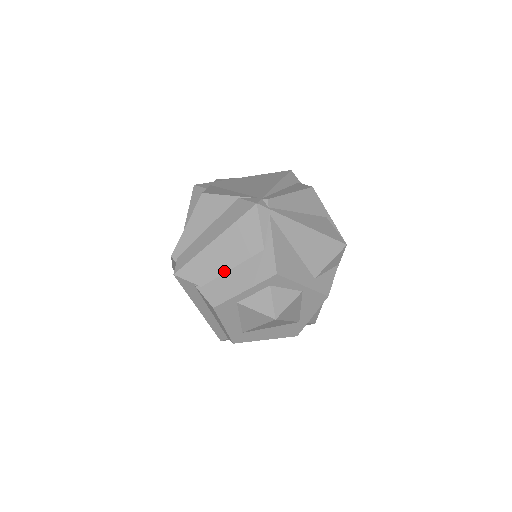
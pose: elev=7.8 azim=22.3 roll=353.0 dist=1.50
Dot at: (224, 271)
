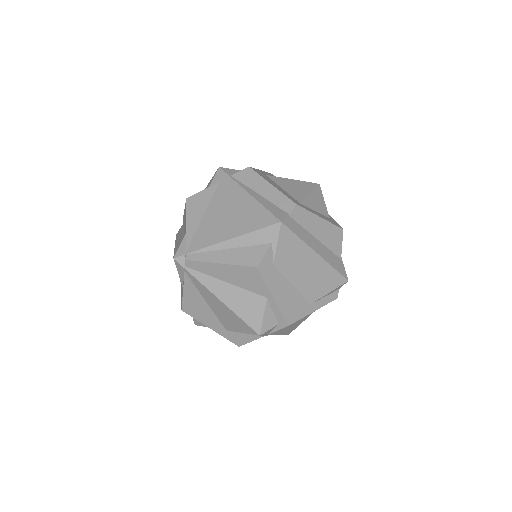
Dot at: occluded
